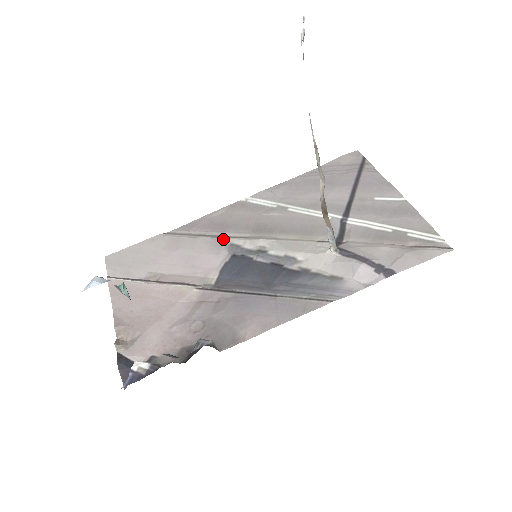
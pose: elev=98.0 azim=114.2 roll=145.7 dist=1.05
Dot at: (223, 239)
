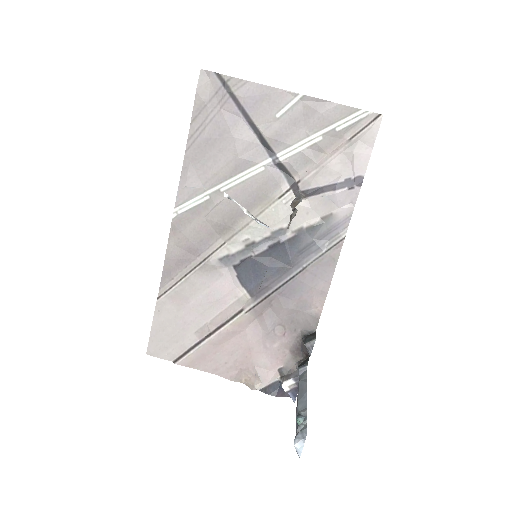
Dot at: (209, 262)
